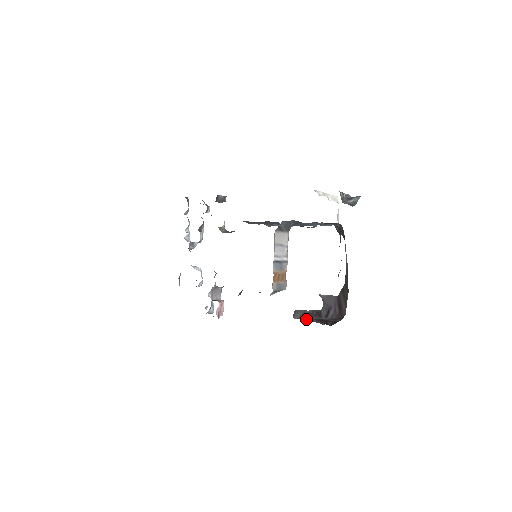
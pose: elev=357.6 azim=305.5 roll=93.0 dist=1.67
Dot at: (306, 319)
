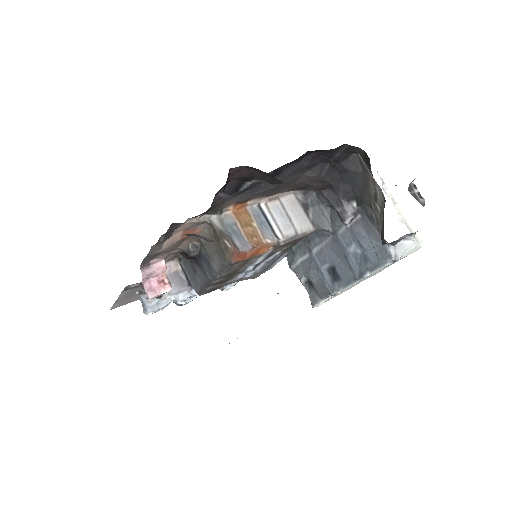
Dot at: occluded
